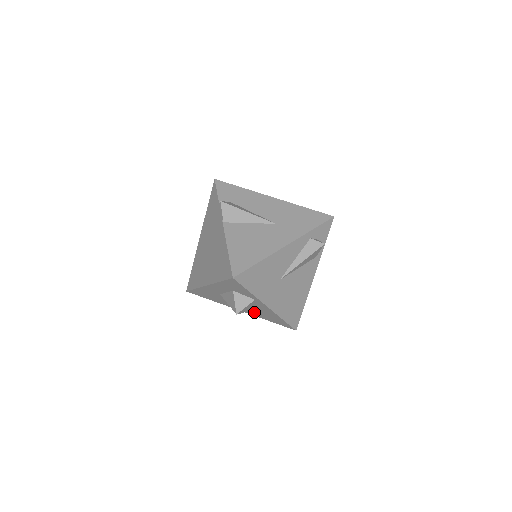
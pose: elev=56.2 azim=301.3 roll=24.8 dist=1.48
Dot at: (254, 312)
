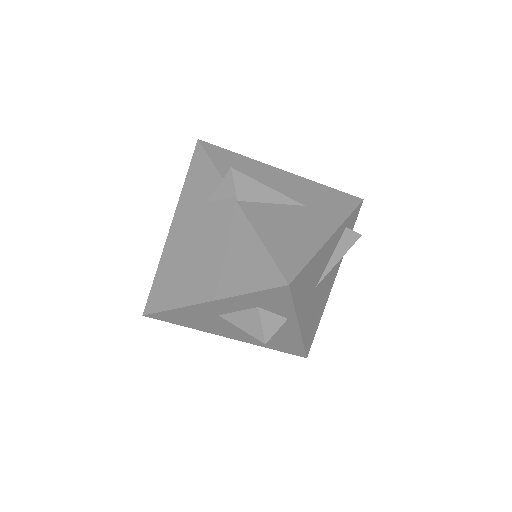
Dot at: occluded
